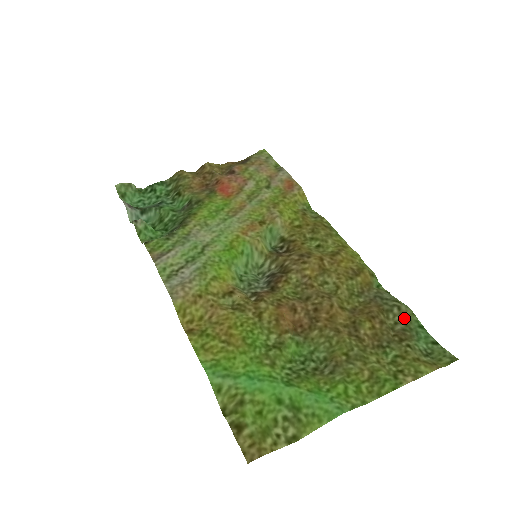
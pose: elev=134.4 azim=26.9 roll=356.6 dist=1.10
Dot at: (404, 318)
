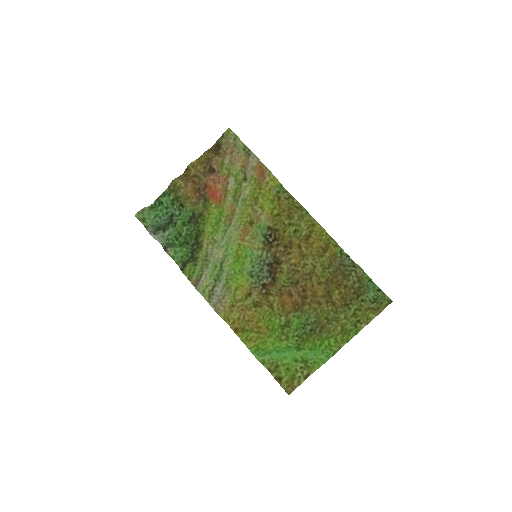
Dot at: (359, 278)
